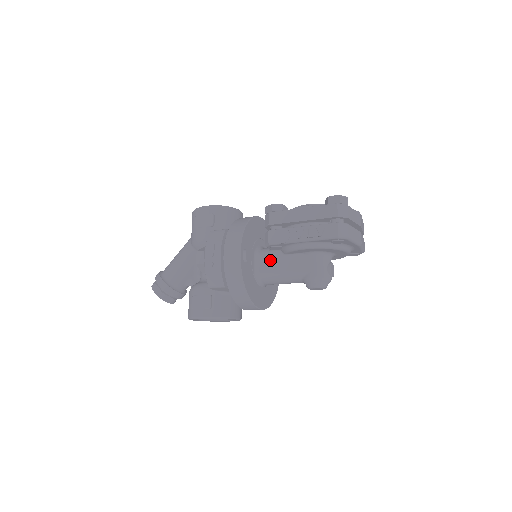
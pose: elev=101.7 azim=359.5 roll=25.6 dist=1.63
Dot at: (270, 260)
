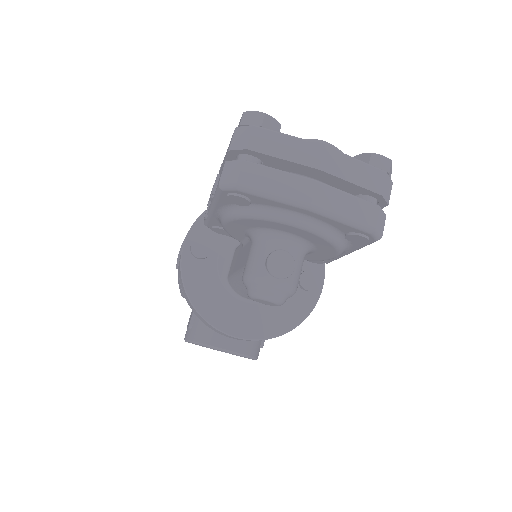
Dot at: (236, 255)
